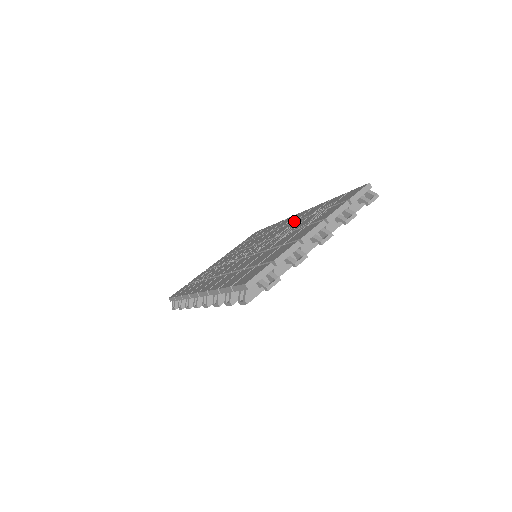
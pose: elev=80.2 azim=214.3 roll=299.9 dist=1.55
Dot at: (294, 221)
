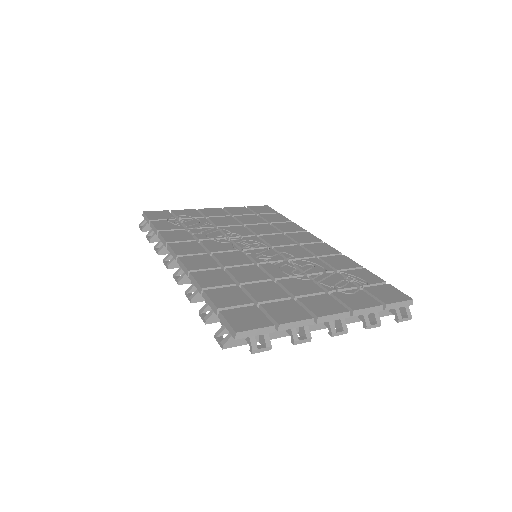
Dot at: (315, 254)
